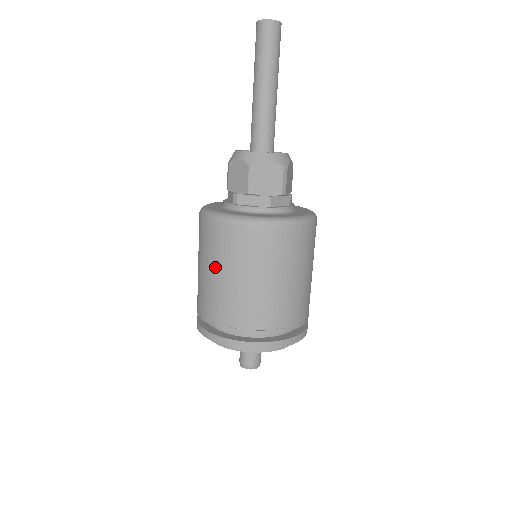
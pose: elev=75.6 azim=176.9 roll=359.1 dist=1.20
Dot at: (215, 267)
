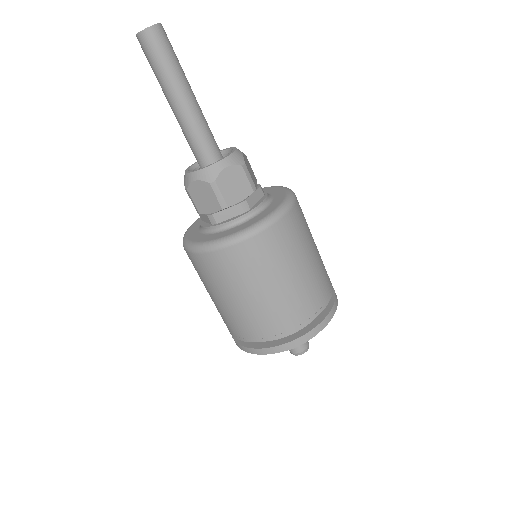
Dot at: (231, 293)
